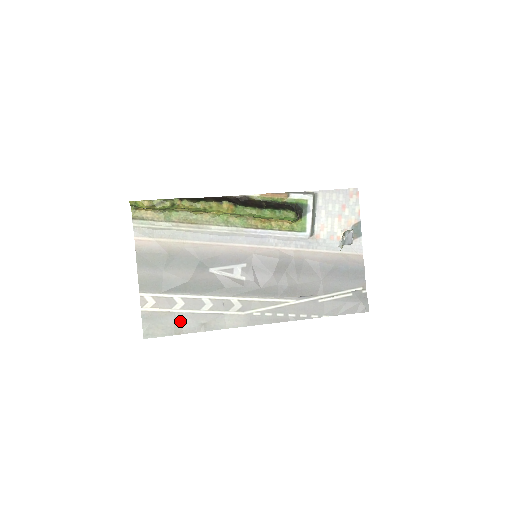
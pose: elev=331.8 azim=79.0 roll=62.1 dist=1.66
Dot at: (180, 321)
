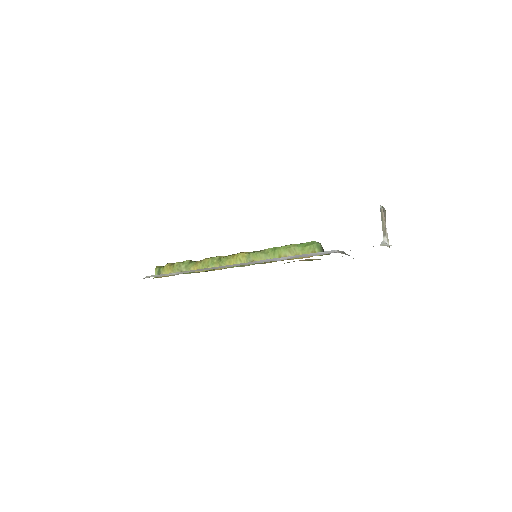
Dot at: occluded
